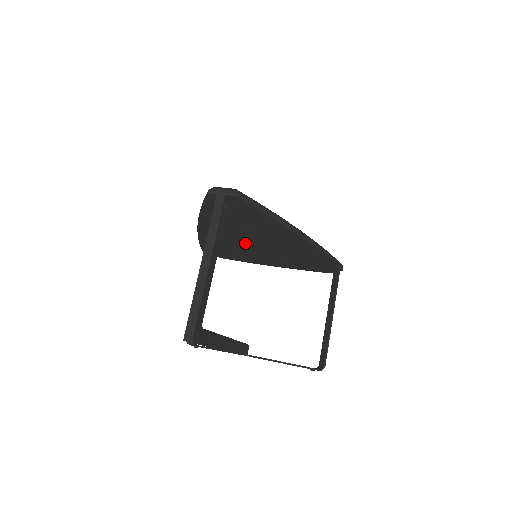
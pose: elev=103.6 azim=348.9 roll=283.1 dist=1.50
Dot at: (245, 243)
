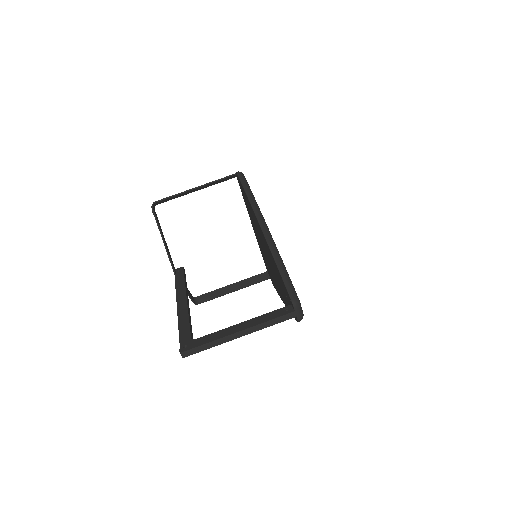
Dot at: occluded
